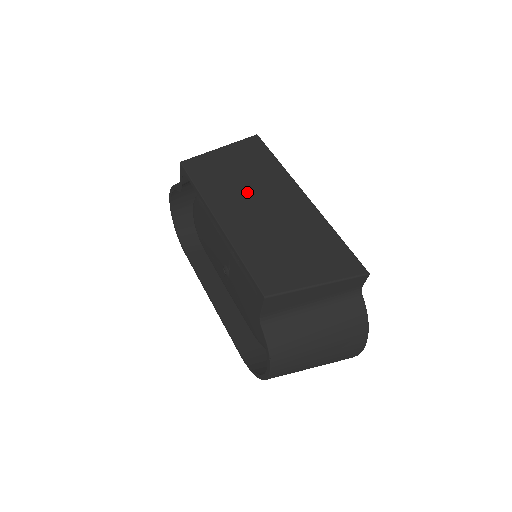
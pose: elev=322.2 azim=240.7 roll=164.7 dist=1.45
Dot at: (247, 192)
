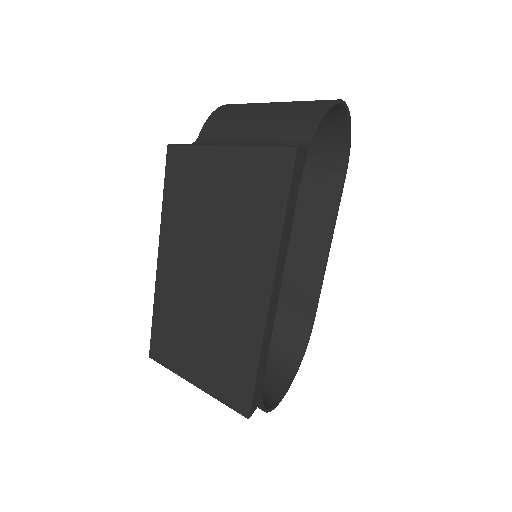
Dot at: (208, 244)
